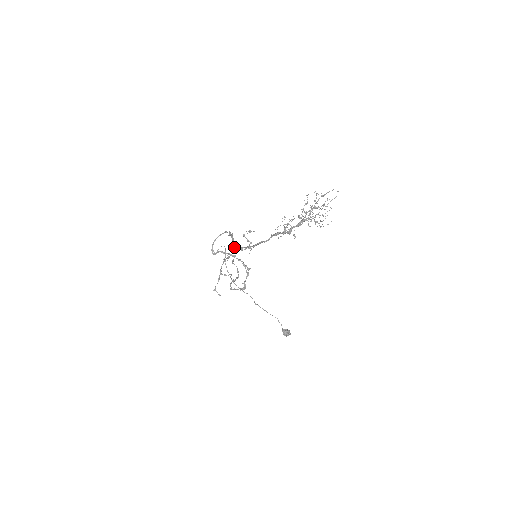
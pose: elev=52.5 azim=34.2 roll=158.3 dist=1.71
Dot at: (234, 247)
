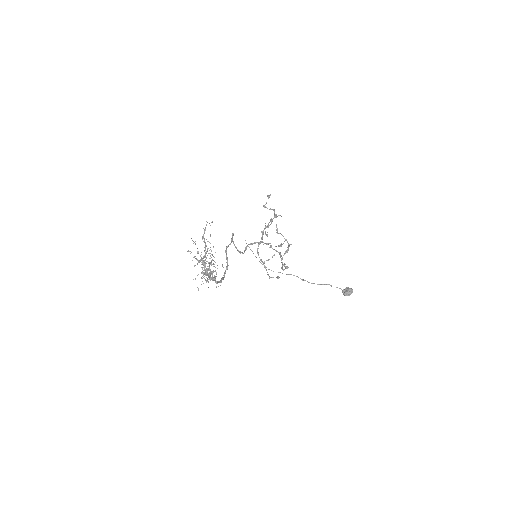
Dot at: (225, 271)
